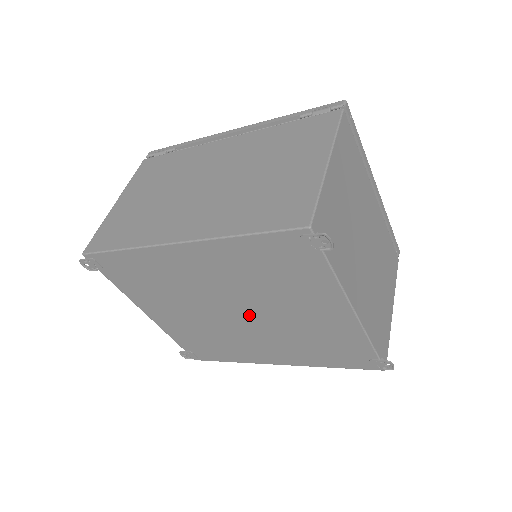
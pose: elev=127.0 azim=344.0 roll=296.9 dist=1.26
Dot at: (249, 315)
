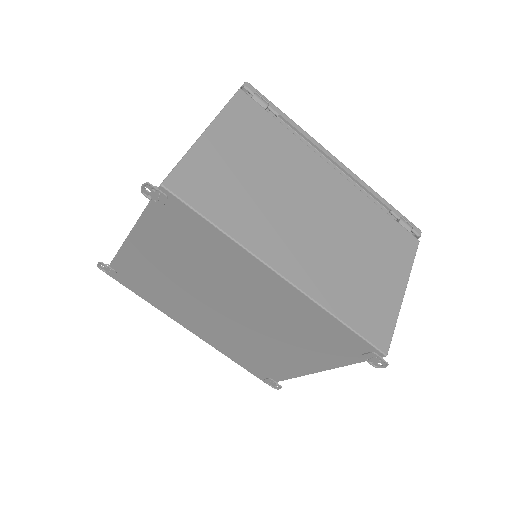
Dot at: (236, 317)
